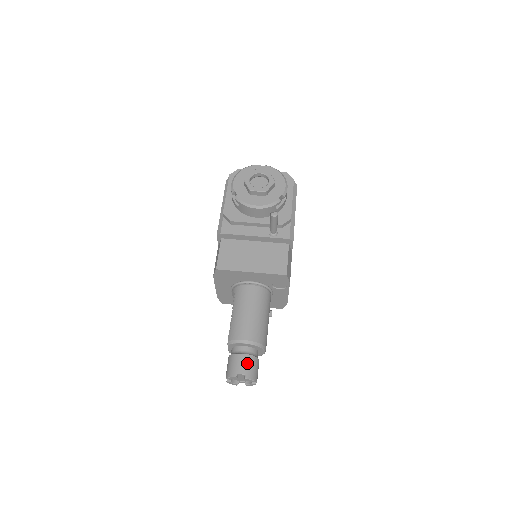
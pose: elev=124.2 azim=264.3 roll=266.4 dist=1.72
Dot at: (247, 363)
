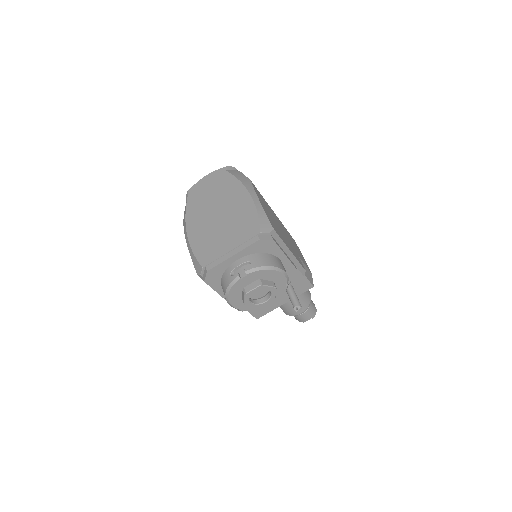
Dot at: (308, 314)
